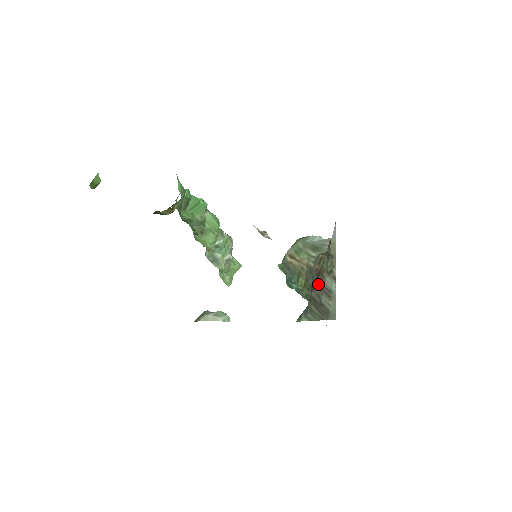
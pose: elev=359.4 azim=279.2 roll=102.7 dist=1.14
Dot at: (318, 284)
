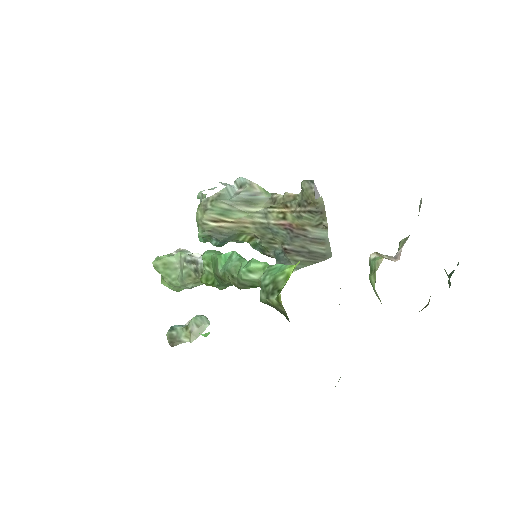
Dot at: (298, 238)
